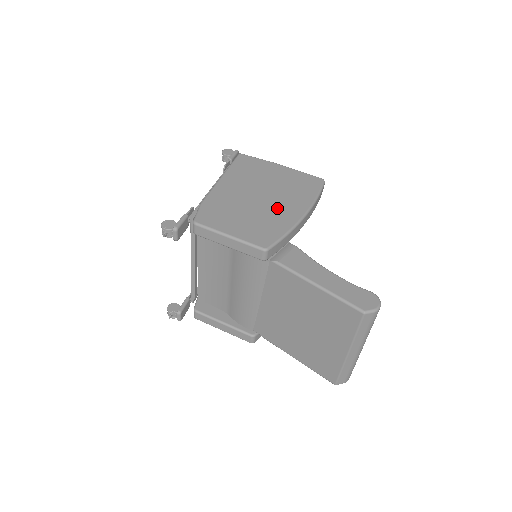
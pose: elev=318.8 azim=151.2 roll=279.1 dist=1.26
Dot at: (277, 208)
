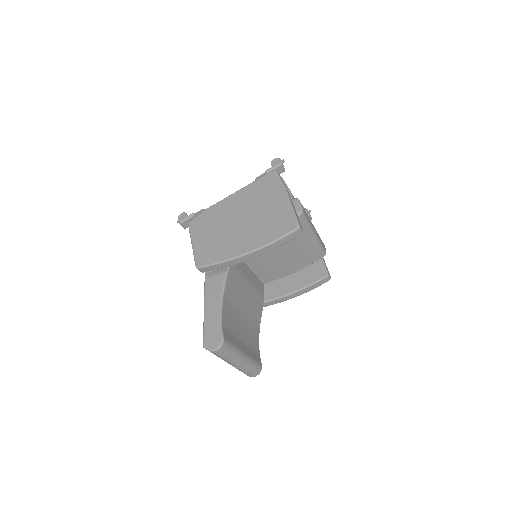
Dot at: (237, 238)
